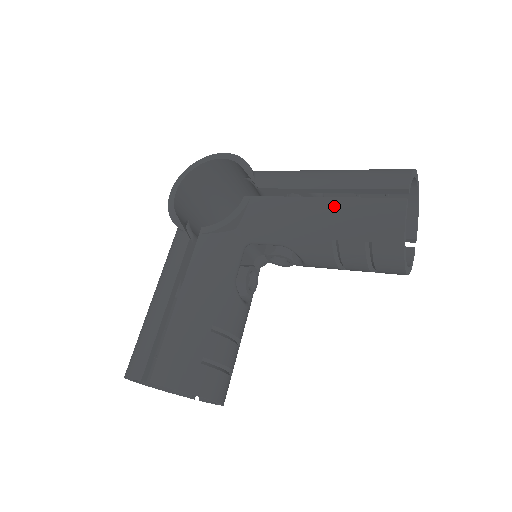
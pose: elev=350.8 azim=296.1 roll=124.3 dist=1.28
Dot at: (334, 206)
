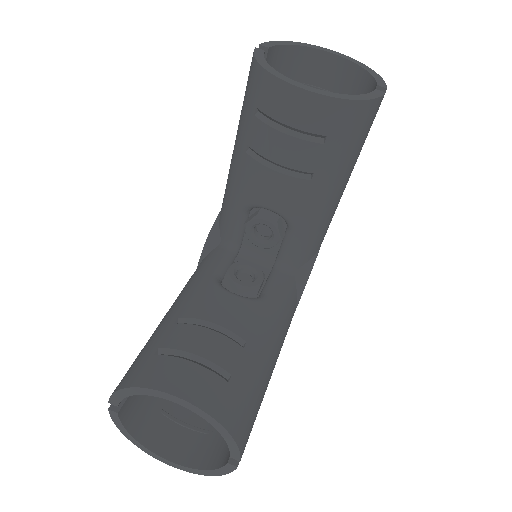
Dot at: (237, 130)
